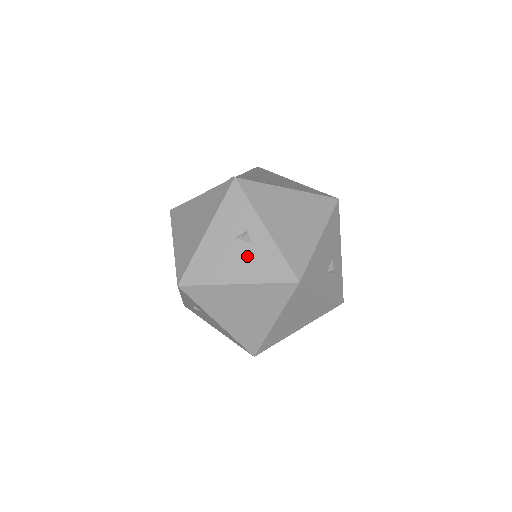
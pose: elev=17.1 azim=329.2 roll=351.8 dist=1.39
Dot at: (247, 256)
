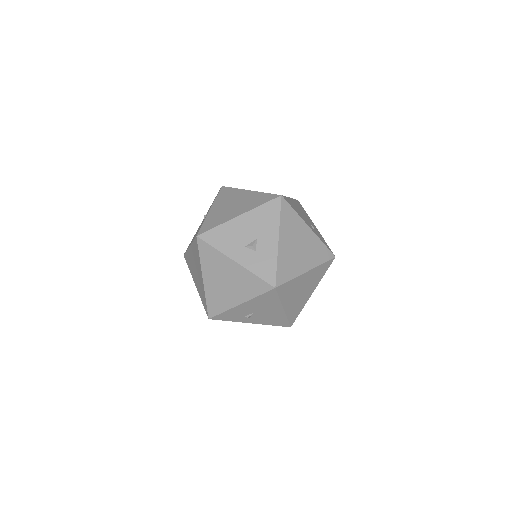
Dot at: occluded
